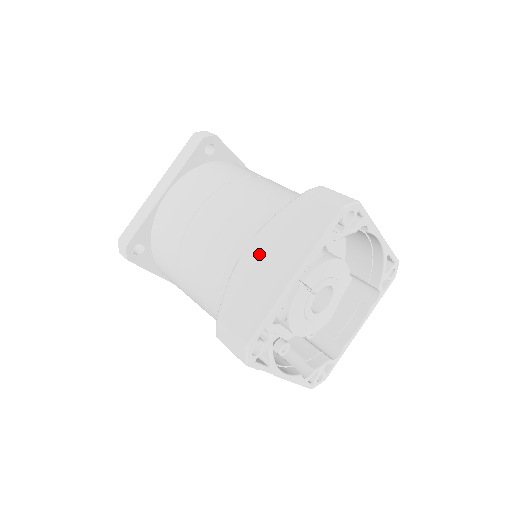
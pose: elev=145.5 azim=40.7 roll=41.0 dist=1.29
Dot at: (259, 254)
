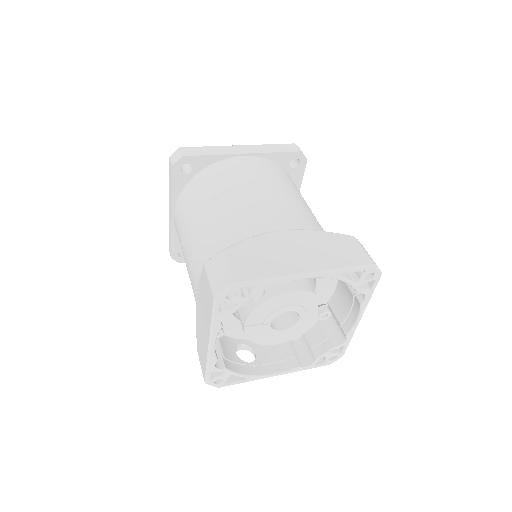
Dot at: (199, 311)
